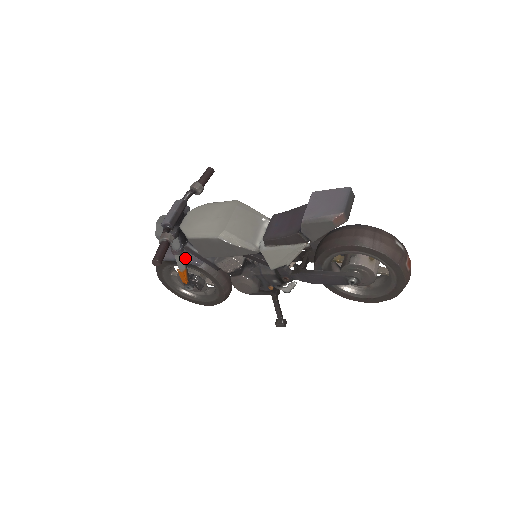
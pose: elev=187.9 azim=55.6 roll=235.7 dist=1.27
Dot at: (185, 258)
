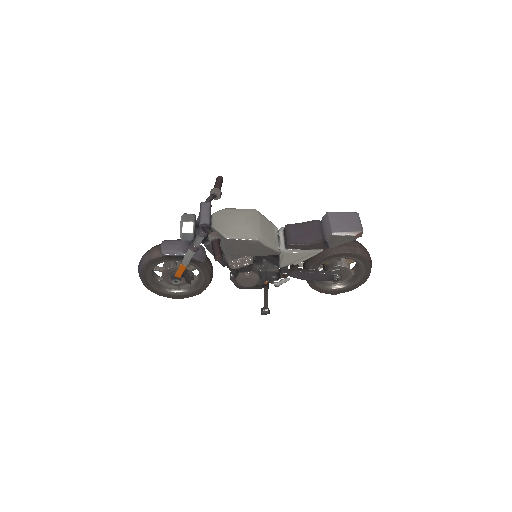
Dot at: occluded
